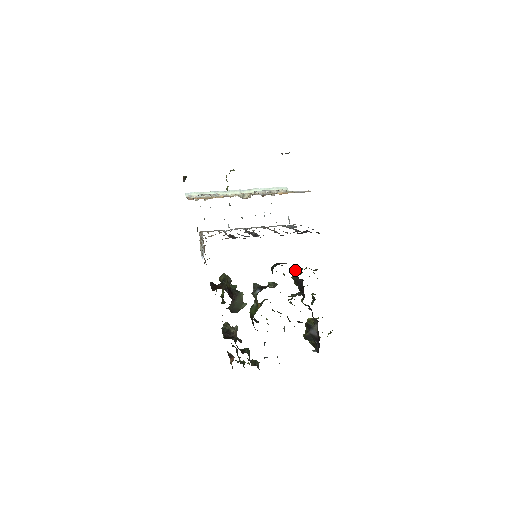
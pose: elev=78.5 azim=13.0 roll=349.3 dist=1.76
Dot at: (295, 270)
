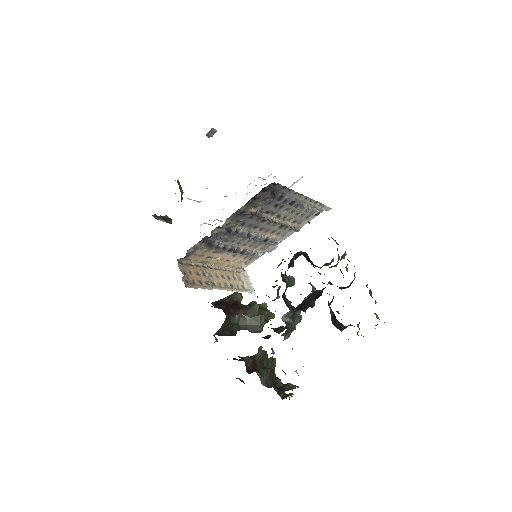
Dot at: occluded
